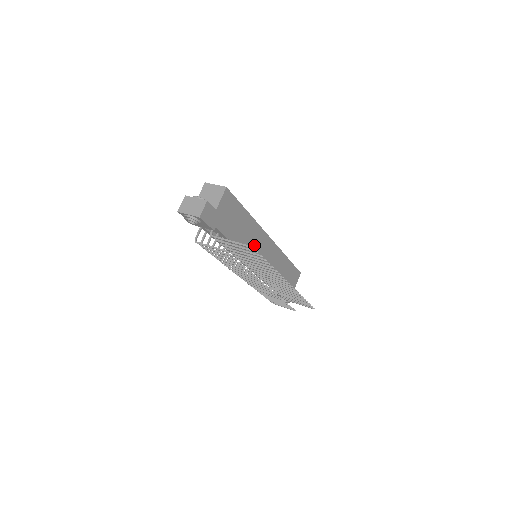
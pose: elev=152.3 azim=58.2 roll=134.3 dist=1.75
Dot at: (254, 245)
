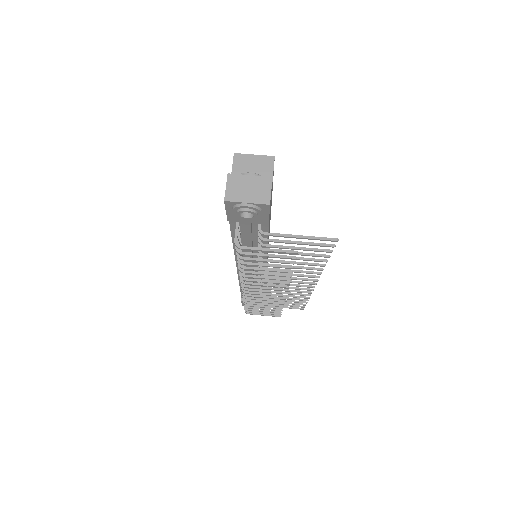
Dot at: occluded
